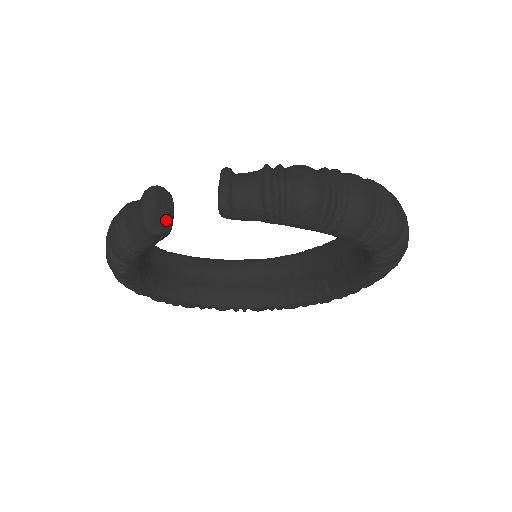
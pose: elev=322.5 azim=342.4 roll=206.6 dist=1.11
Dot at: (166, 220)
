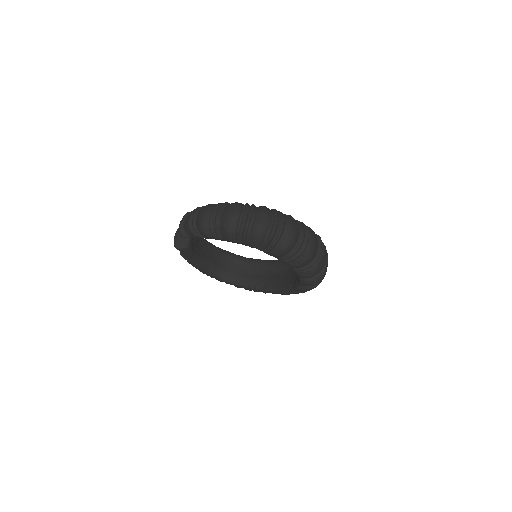
Dot at: (184, 242)
